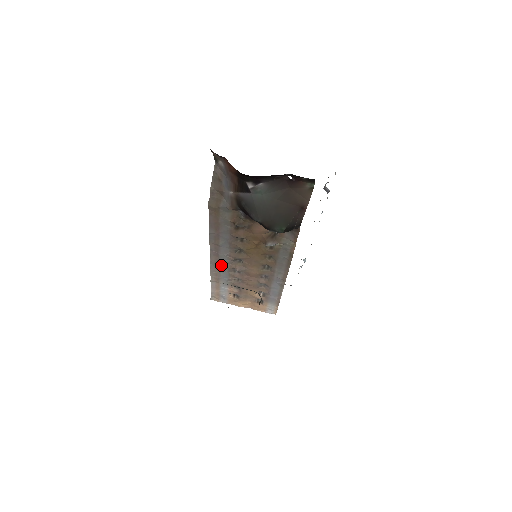
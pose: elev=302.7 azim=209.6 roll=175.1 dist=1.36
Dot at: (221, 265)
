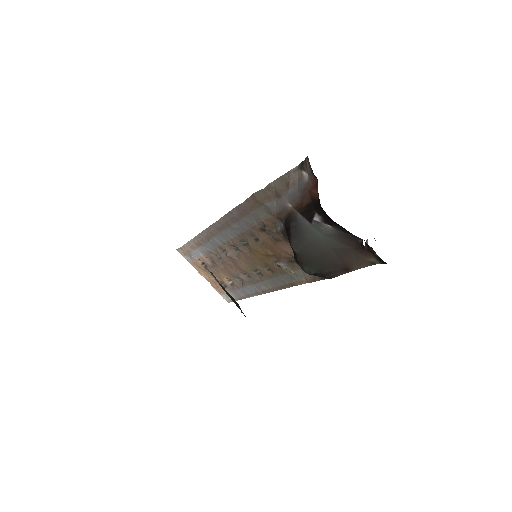
Dot at: (215, 238)
